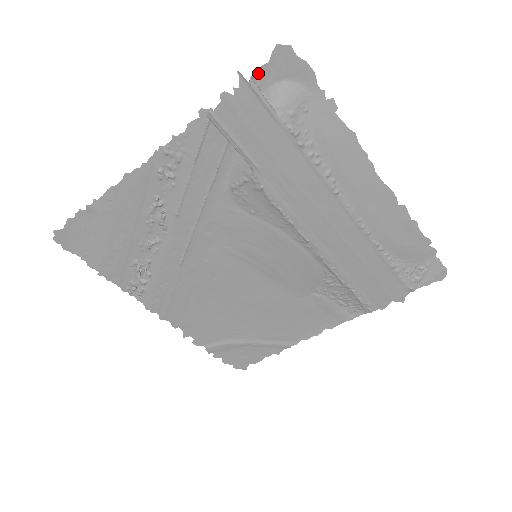
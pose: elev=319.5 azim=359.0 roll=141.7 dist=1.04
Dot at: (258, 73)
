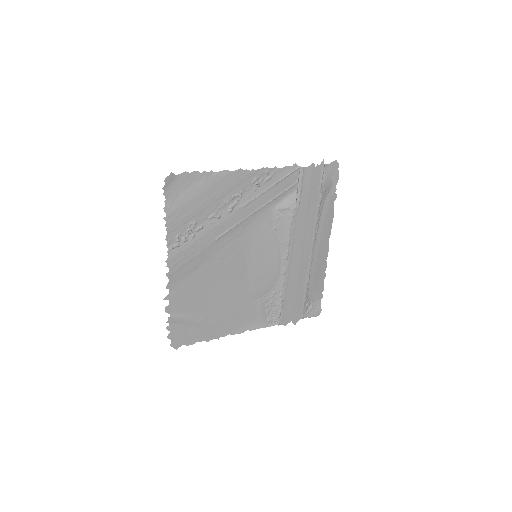
Dot at: occluded
